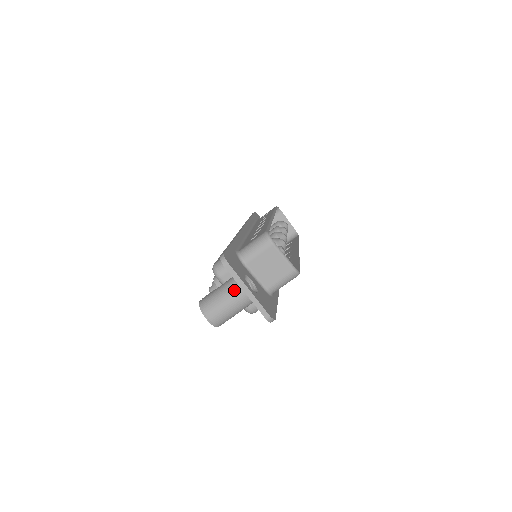
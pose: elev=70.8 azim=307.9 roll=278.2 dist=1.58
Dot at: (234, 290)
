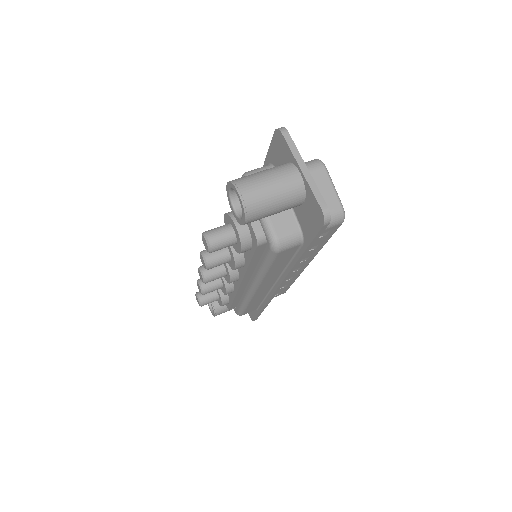
Dot at: (285, 168)
